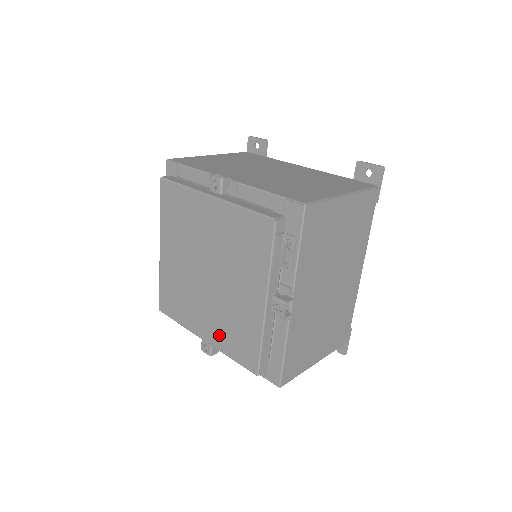
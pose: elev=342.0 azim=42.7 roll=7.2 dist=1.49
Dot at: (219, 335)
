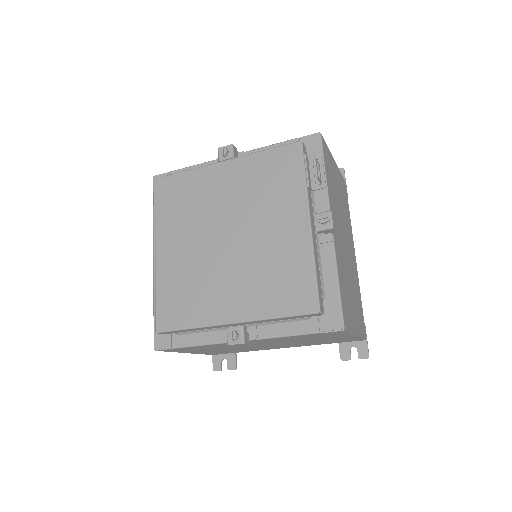
Dot at: (255, 299)
